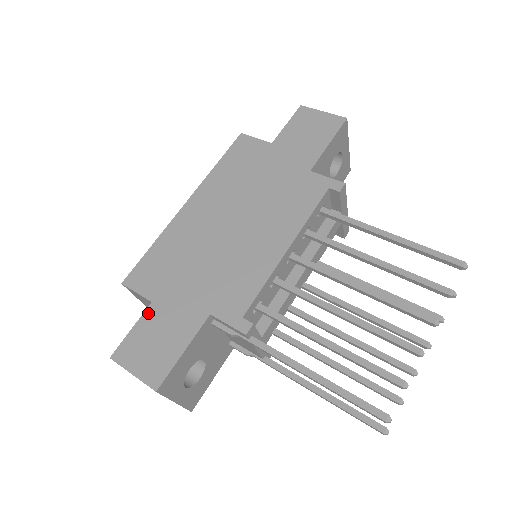
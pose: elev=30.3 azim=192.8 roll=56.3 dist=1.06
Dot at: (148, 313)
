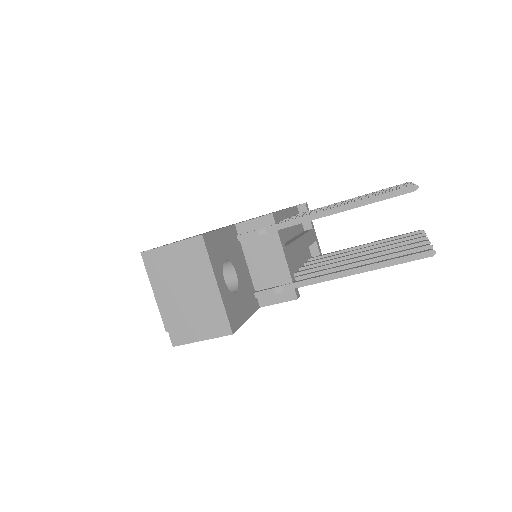
Dot at: occluded
